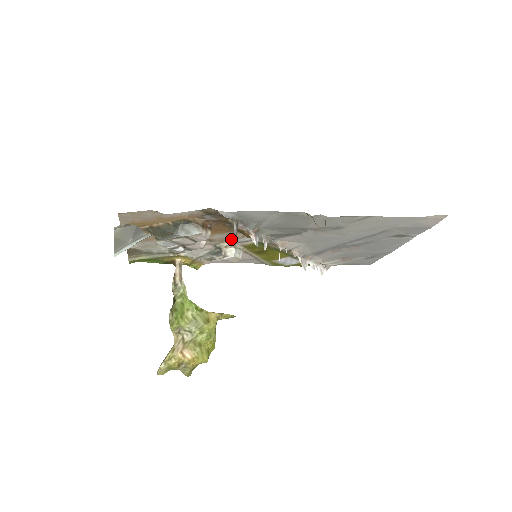
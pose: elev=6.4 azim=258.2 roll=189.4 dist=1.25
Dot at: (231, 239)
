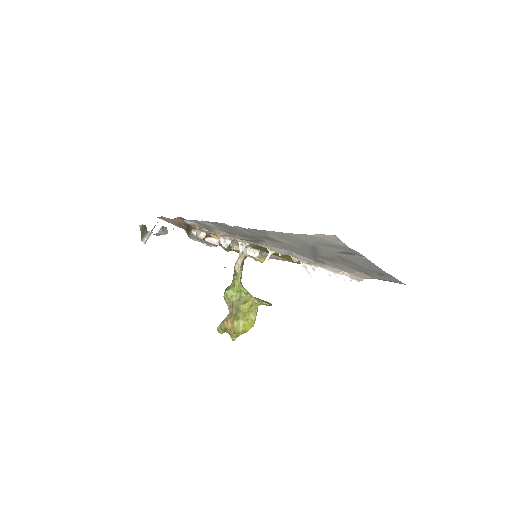
Dot at: occluded
